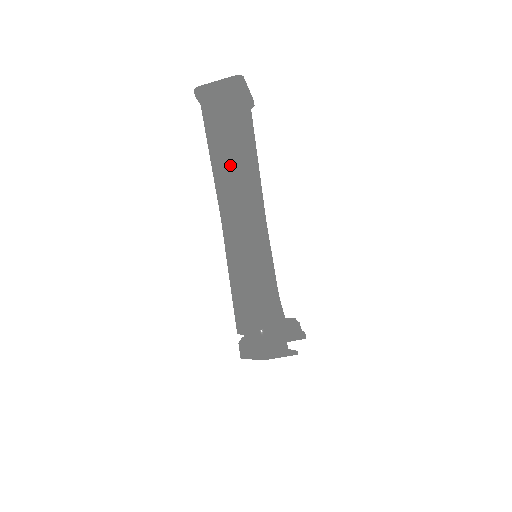
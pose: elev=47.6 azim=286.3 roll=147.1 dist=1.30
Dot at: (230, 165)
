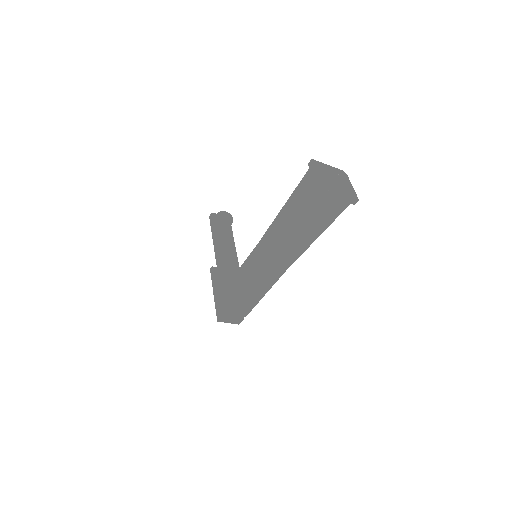
Dot at: (294, 245)
